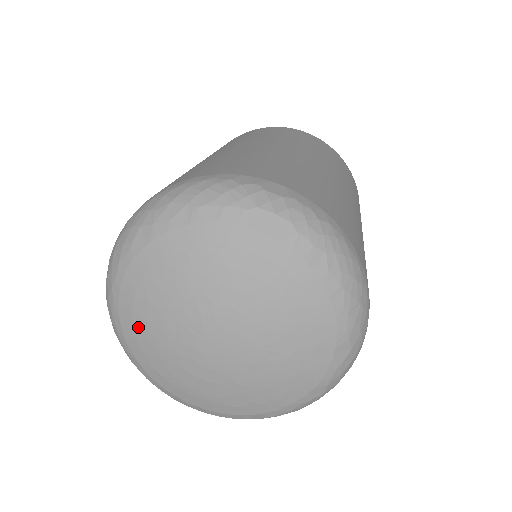
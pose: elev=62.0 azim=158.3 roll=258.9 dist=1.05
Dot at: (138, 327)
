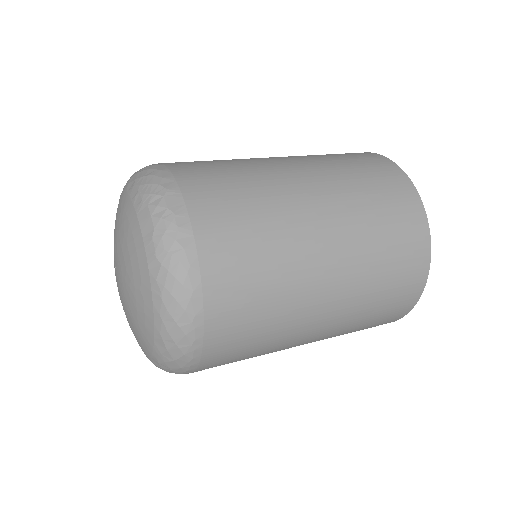
Dot at: occluded
